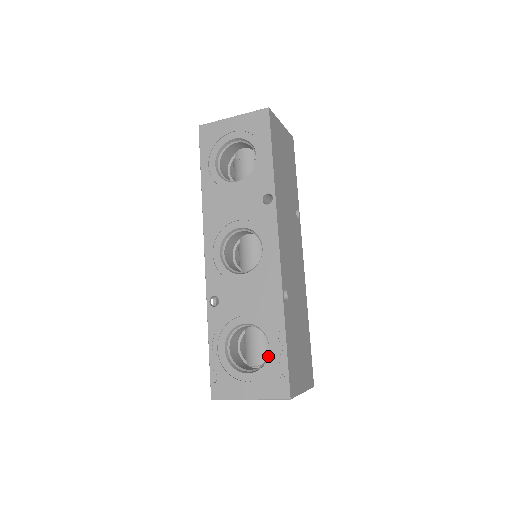
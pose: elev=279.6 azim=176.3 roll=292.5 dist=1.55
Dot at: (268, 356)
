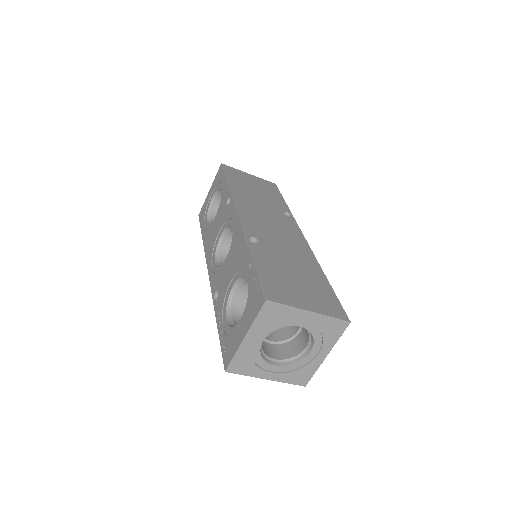
Dot at: (248, 289)
